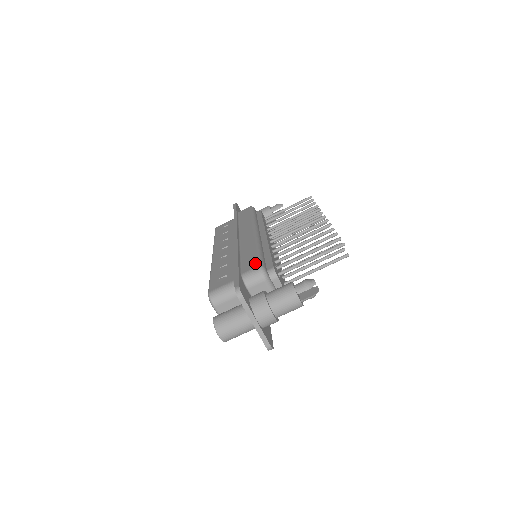
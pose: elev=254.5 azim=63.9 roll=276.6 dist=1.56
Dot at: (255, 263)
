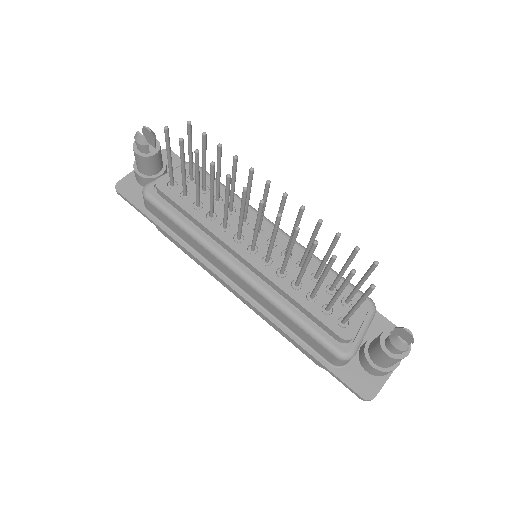
Dot at: (326, 352)
